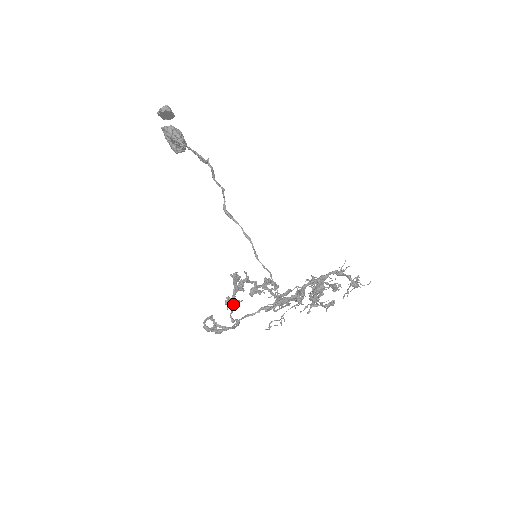
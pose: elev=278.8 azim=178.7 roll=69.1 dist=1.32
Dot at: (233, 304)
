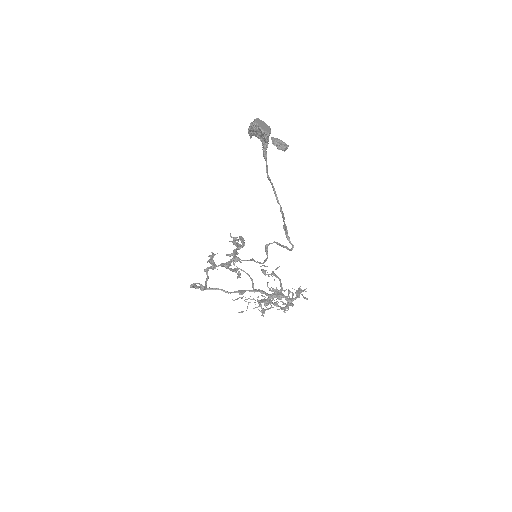
Dot at: (215, 267)
